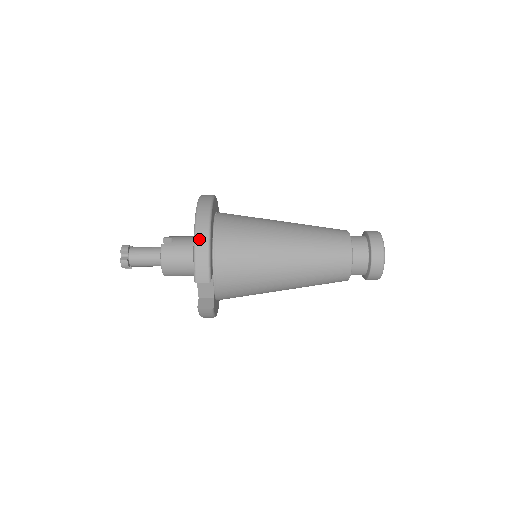
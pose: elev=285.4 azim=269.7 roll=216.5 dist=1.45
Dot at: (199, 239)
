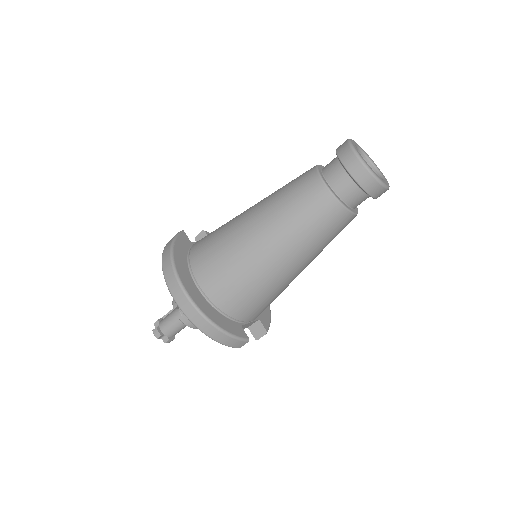
Dot at: (208, 332)
